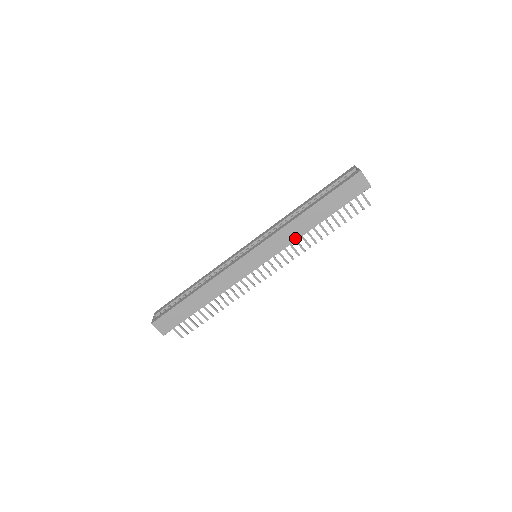
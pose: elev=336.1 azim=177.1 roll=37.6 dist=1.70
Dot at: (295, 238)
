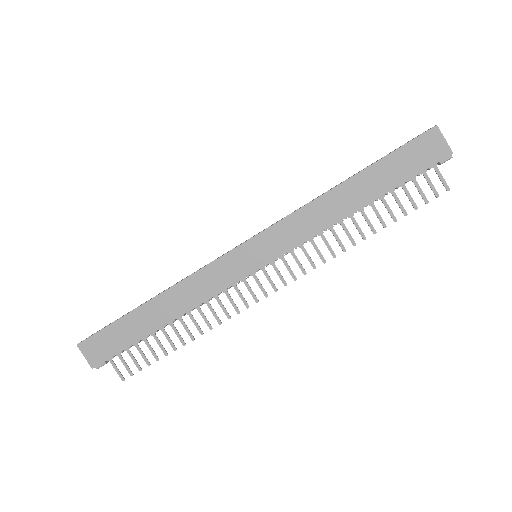
Dot at: (320, 228)
